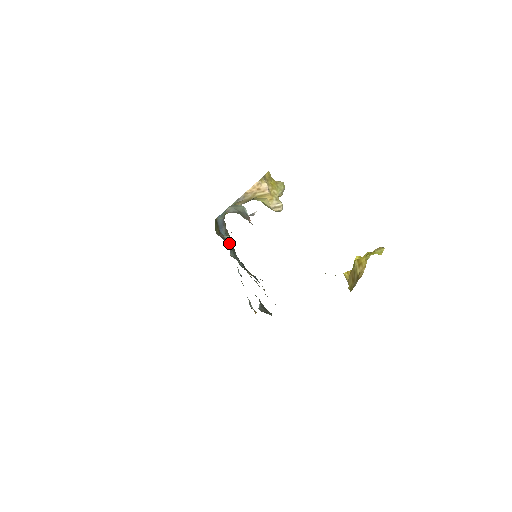
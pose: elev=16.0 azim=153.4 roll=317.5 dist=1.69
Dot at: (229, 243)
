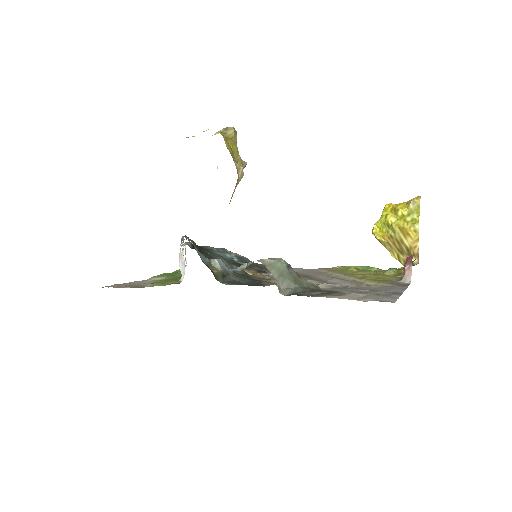
Dot at: (226, 270)
